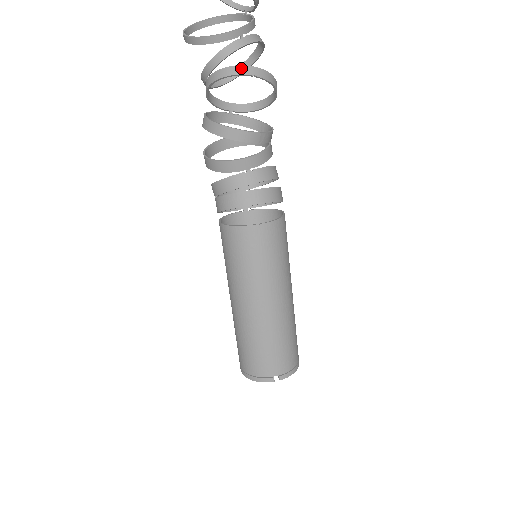
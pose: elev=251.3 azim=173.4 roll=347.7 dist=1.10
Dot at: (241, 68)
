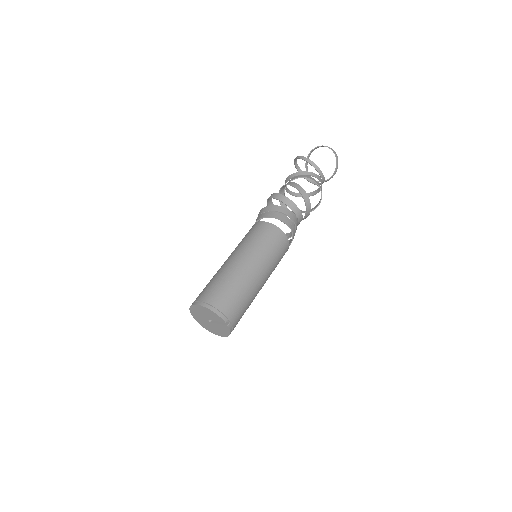
Dot at: (320, 186)
